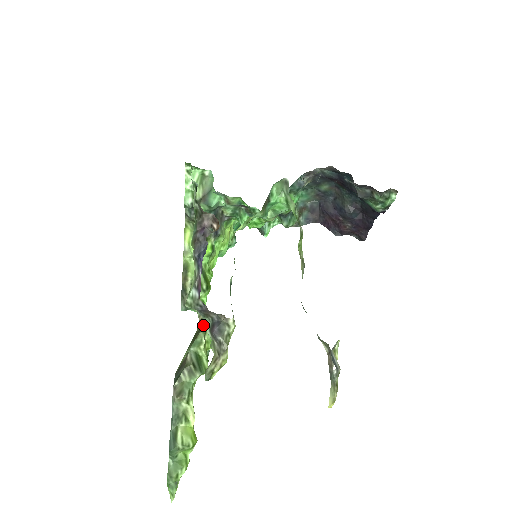
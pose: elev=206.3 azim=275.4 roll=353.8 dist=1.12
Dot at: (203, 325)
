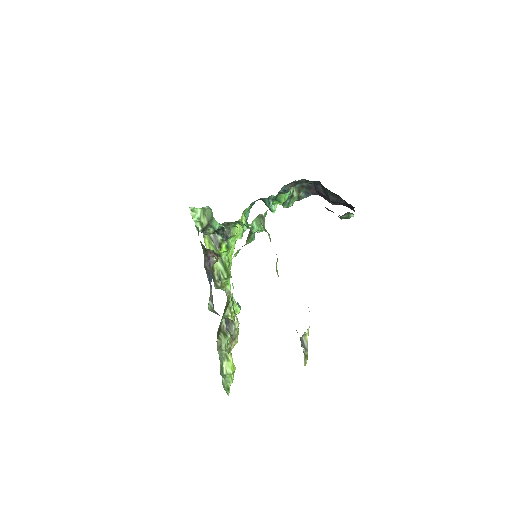
Dot at: (229, 301)
